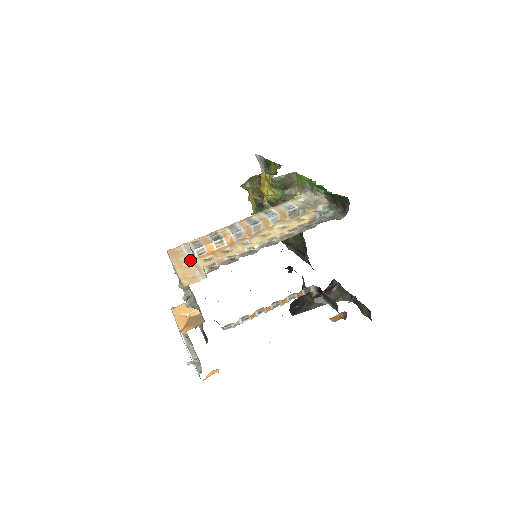
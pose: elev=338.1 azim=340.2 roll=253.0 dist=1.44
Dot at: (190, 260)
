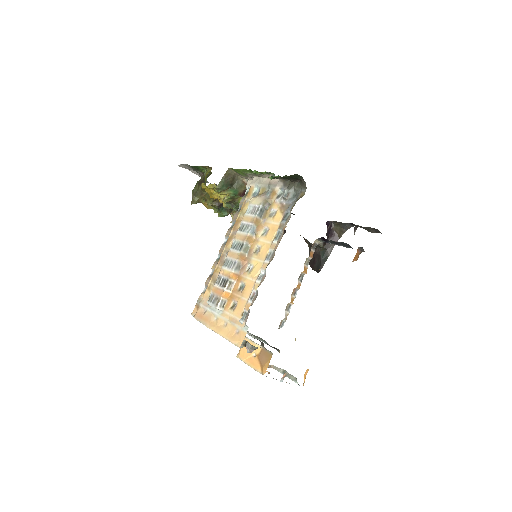
Dot at: (221, 317)
